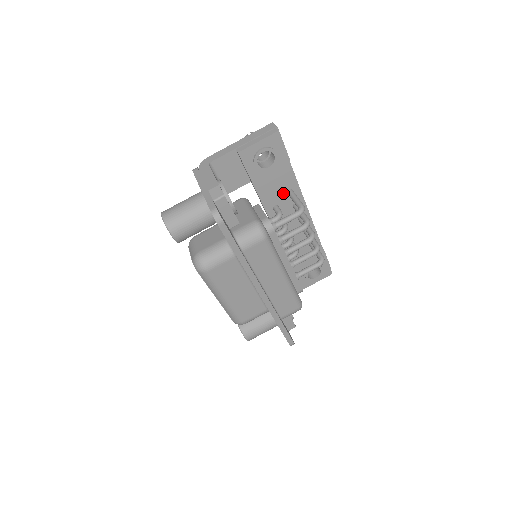
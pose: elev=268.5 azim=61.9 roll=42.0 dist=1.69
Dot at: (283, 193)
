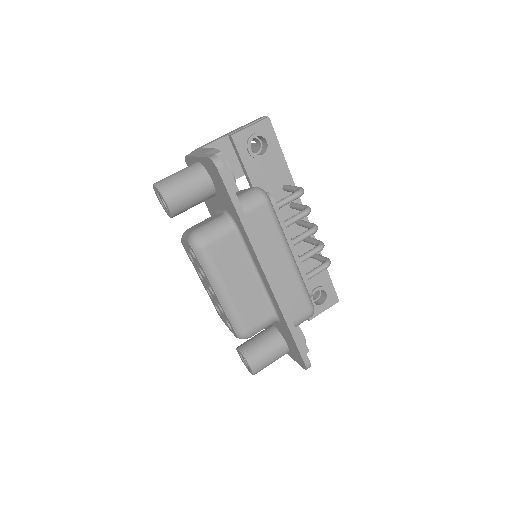
Dot at: (278, 189)
